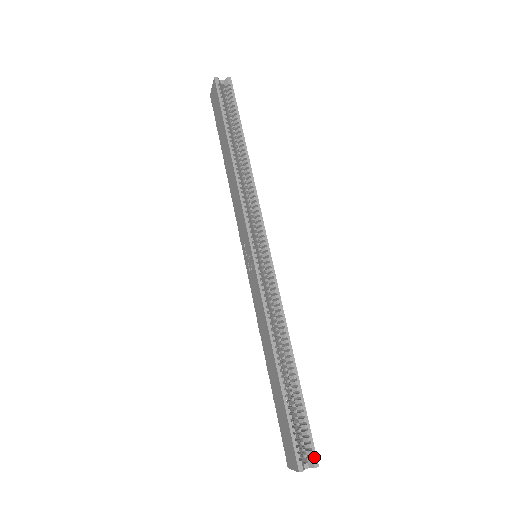
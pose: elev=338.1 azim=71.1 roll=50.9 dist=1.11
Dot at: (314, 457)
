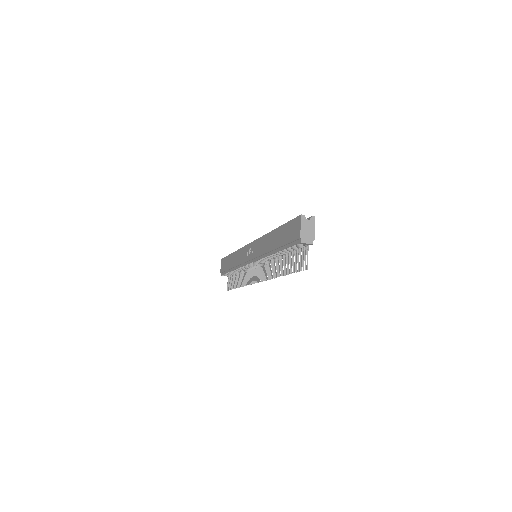
Dot at: occluded
